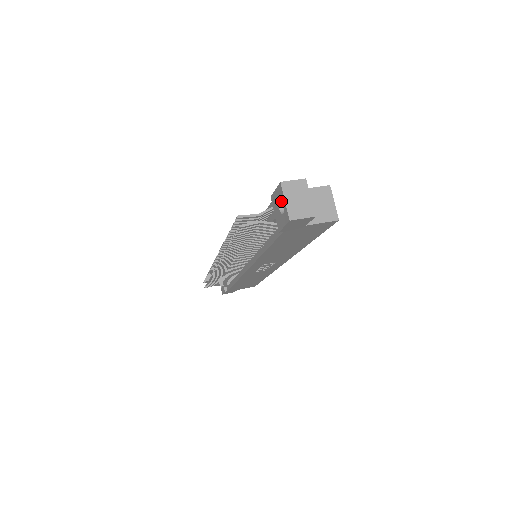
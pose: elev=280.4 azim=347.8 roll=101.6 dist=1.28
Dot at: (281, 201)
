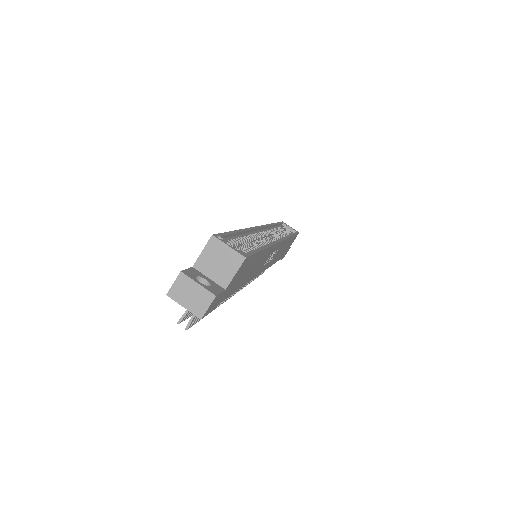
Dot at: occluded
